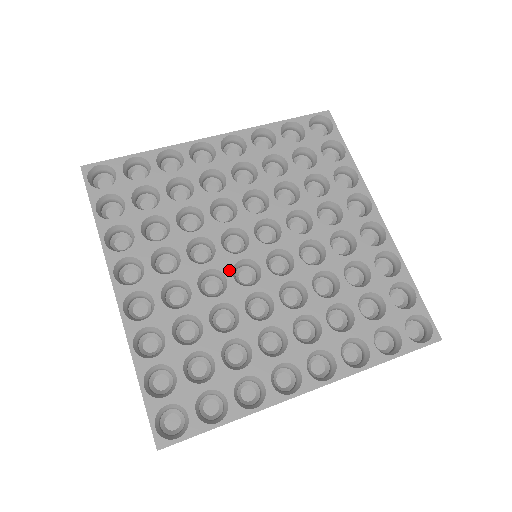
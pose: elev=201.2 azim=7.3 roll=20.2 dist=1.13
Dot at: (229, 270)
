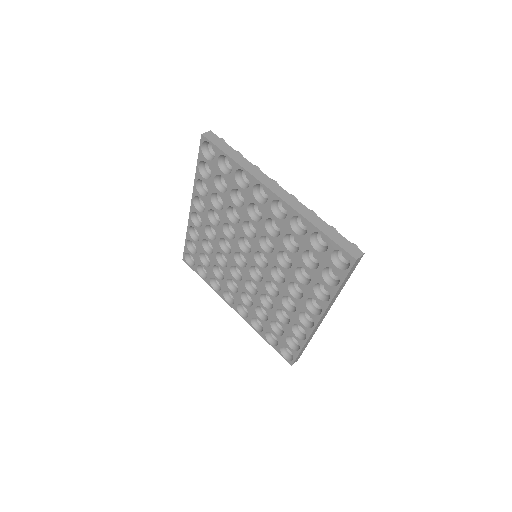
Dot at: (250, 277)
